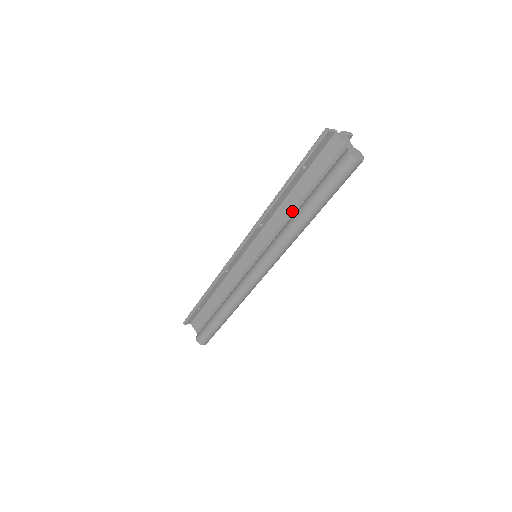
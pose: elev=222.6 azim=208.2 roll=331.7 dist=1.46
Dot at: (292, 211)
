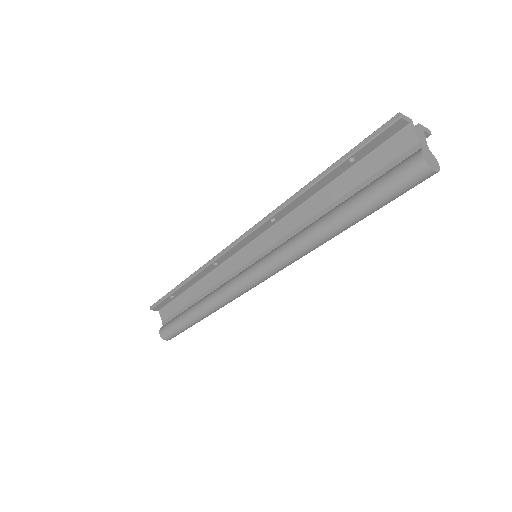
Dot at: (318, 213)
